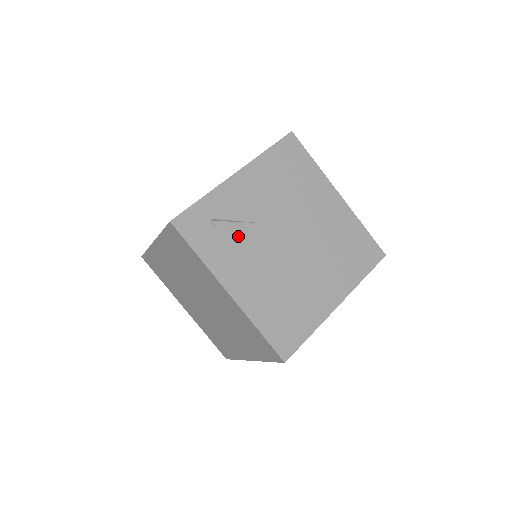
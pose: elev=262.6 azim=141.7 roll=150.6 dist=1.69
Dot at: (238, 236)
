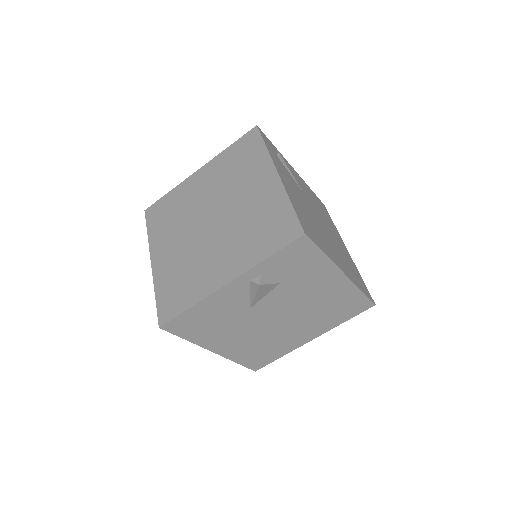
Dot at: (290, 176)
